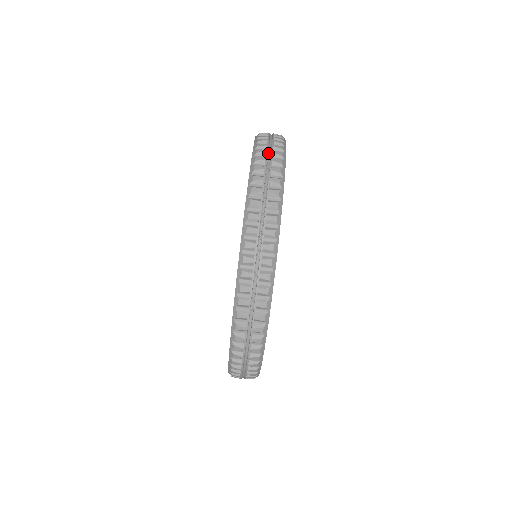
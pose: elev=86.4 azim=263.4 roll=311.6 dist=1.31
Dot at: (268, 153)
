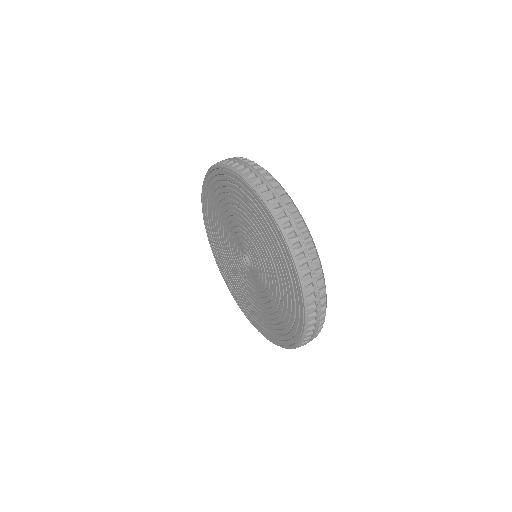
Dot at: occluded
